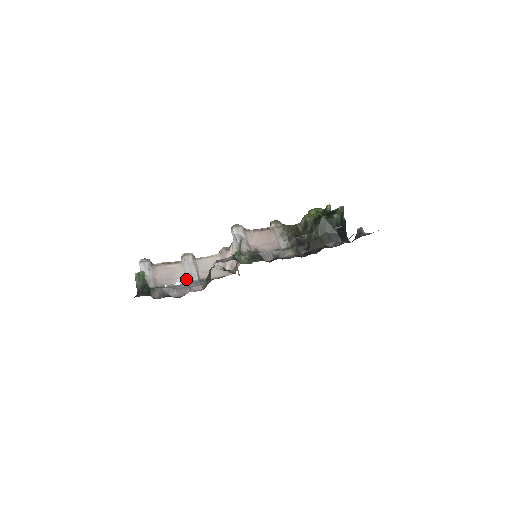
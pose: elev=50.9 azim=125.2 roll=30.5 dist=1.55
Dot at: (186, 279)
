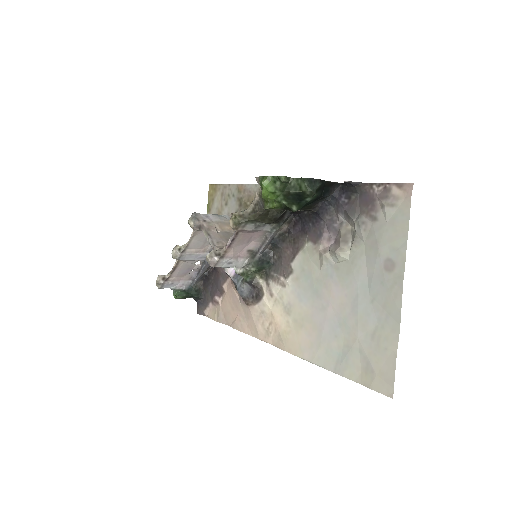
Dot at: (200, 260)
